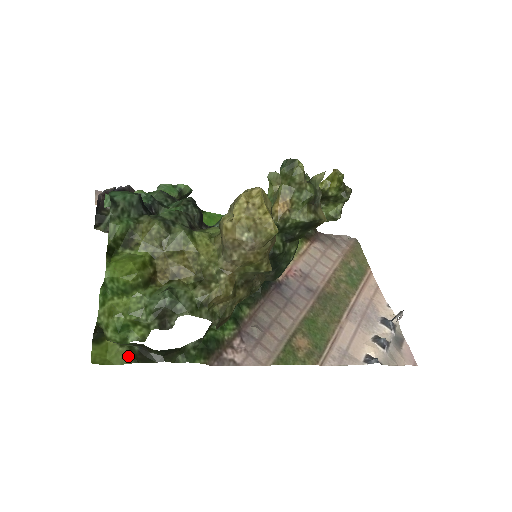
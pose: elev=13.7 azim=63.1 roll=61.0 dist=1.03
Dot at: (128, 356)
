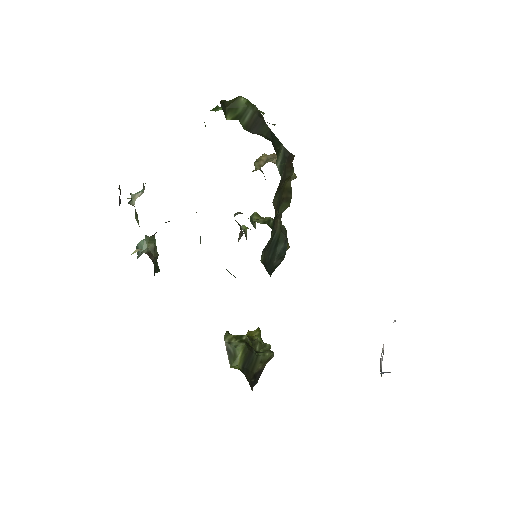
Dot at: occluded
